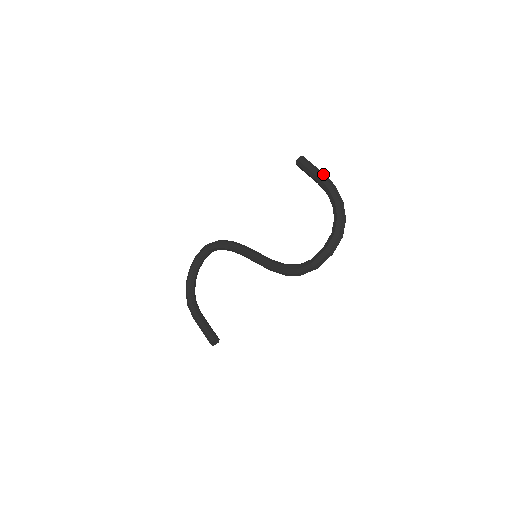
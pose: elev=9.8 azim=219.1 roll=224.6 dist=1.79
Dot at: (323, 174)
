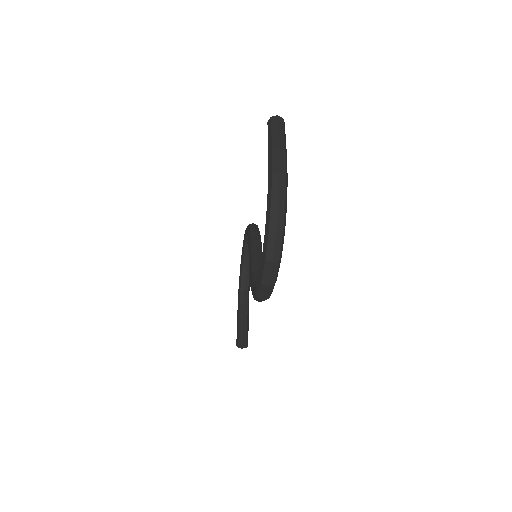
Dot at: (275, 150)
